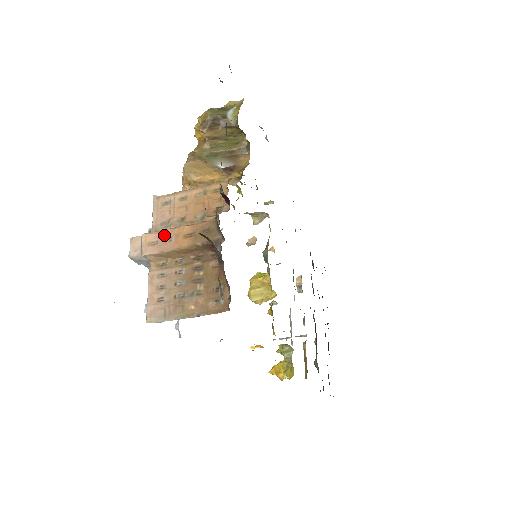
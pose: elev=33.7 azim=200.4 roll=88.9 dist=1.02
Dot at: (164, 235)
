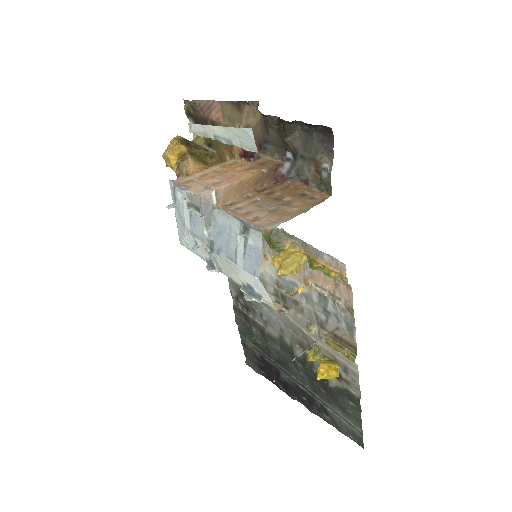
Dot at: (223, 176)
